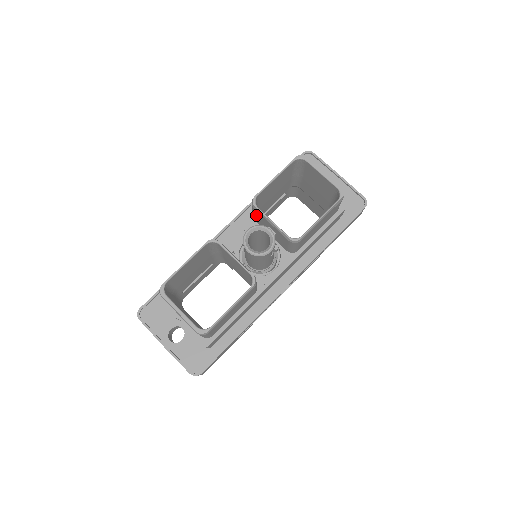
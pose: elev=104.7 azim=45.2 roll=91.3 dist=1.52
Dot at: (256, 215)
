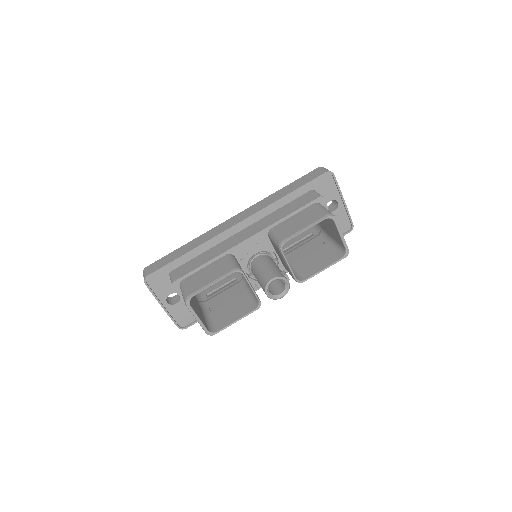
Dot at: occluded
